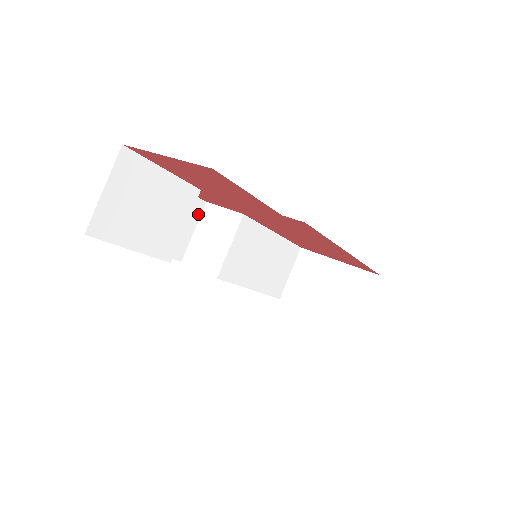
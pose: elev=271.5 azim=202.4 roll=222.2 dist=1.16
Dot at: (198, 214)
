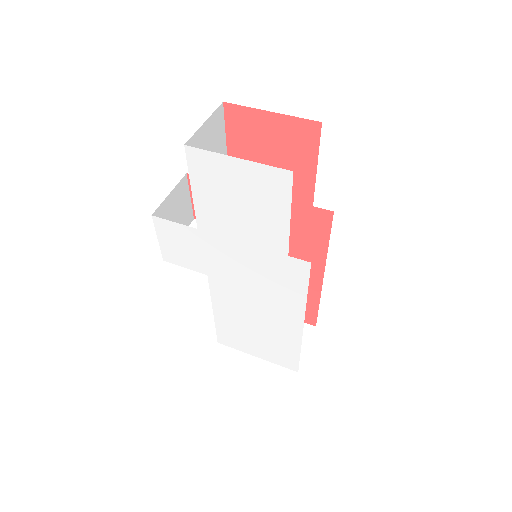
Dot at: (187, 225)
